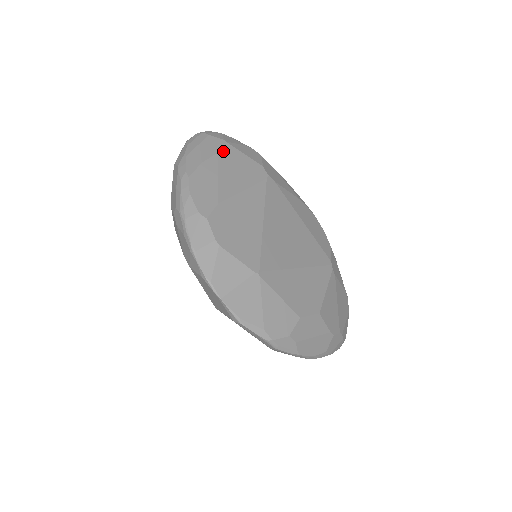
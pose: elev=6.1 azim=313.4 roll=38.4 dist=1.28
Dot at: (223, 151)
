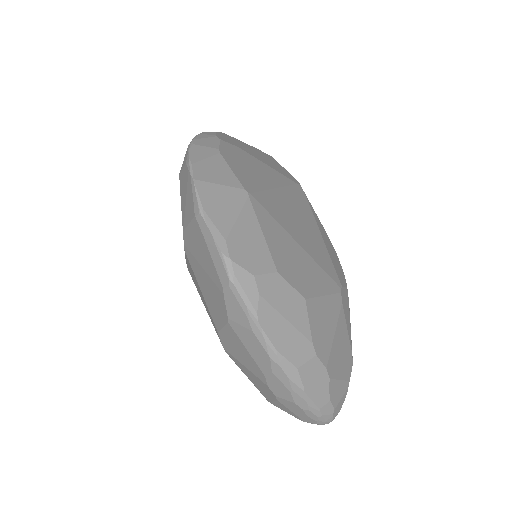
Dot at: (265, 153)
